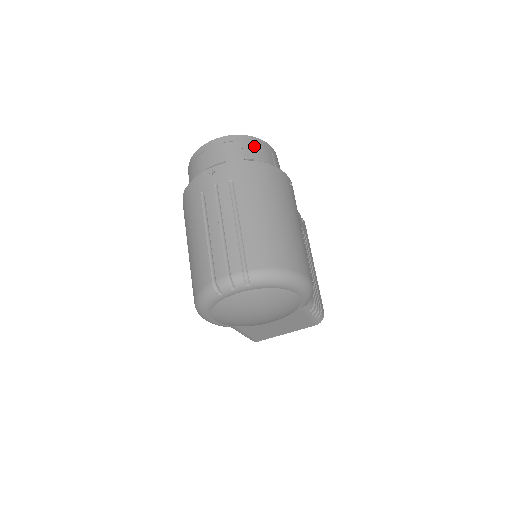
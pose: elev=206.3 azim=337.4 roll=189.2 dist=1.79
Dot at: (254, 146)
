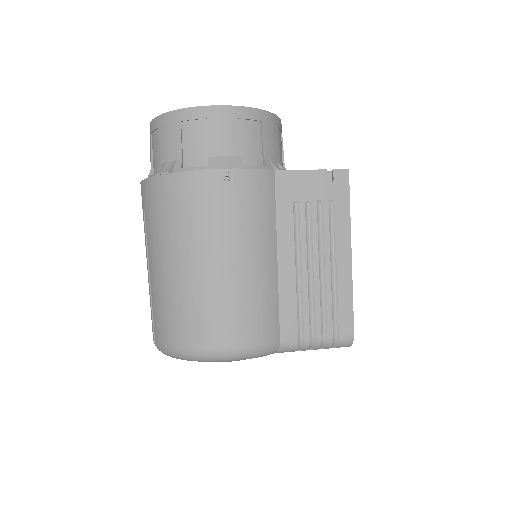
Dot at: (171, 132)
